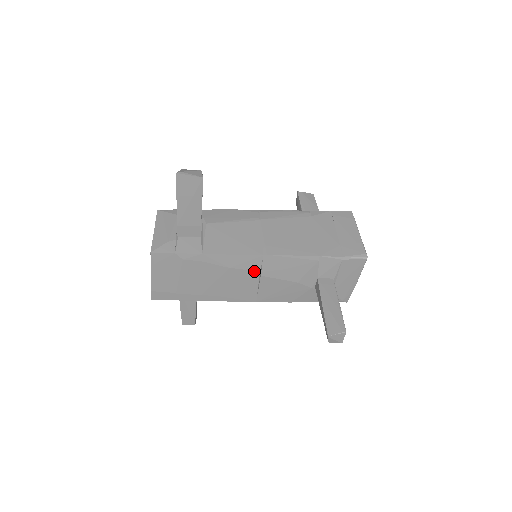
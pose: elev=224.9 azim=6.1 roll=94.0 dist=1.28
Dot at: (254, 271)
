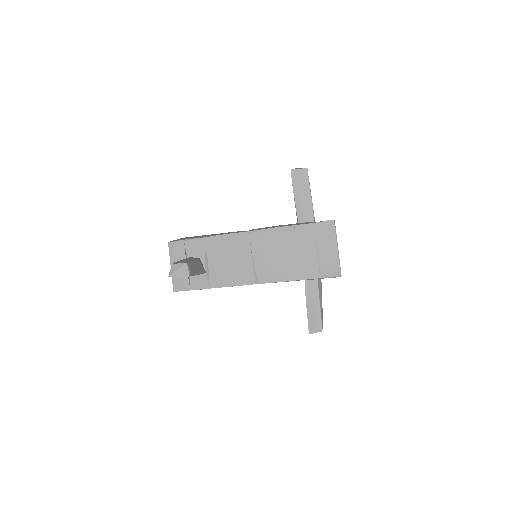
Dot at: occluded
